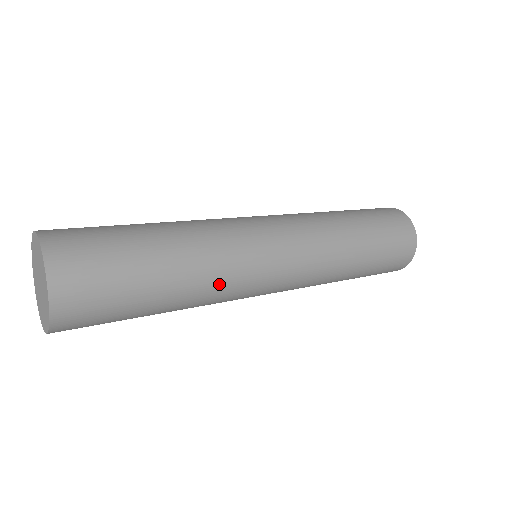
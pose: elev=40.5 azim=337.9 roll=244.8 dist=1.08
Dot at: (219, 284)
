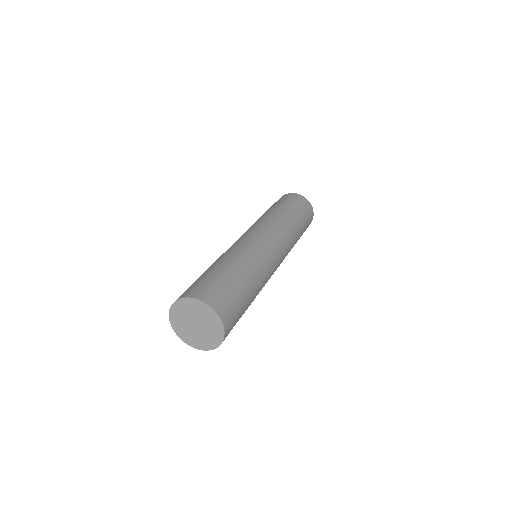
Dot at: (264, 275)
